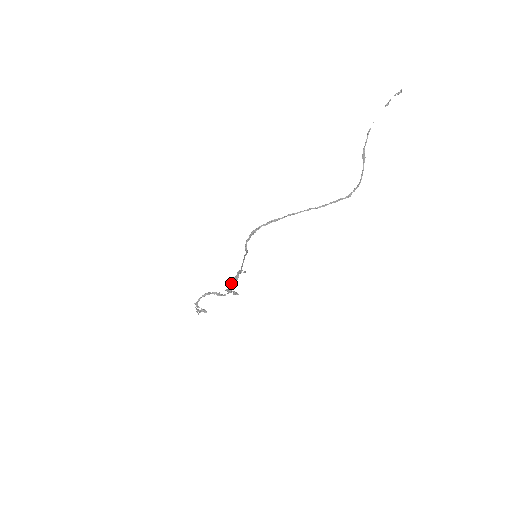
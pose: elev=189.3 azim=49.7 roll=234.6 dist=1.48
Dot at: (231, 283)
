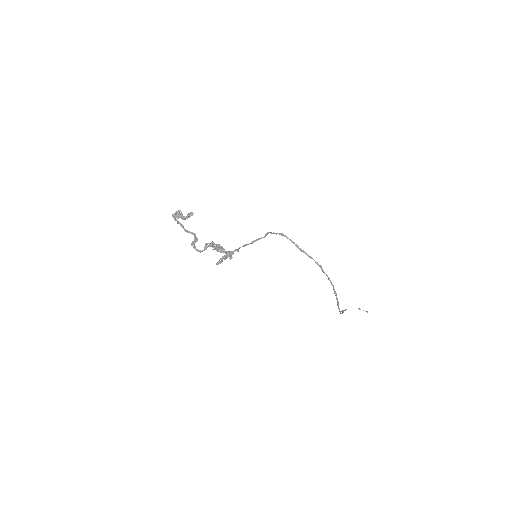
Dot at: (219, 244)
